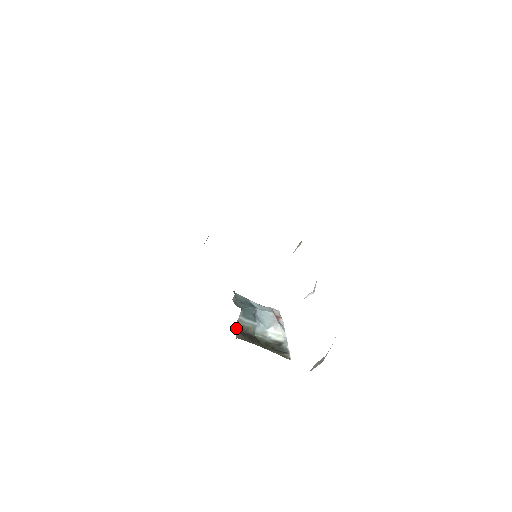
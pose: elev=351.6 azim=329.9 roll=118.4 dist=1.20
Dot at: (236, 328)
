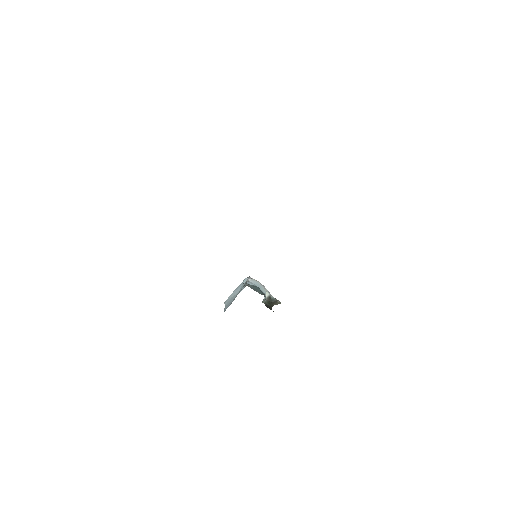
Dot at: occluded
